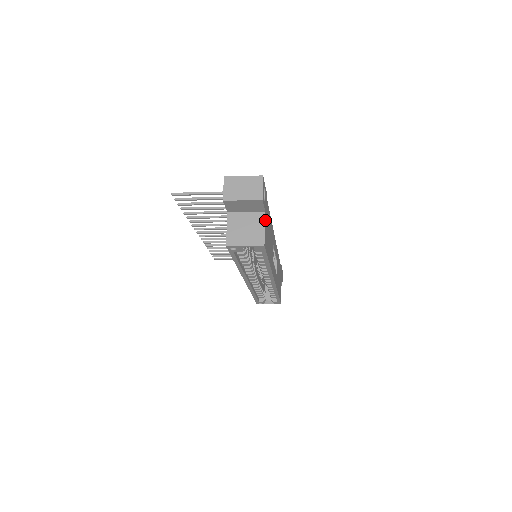
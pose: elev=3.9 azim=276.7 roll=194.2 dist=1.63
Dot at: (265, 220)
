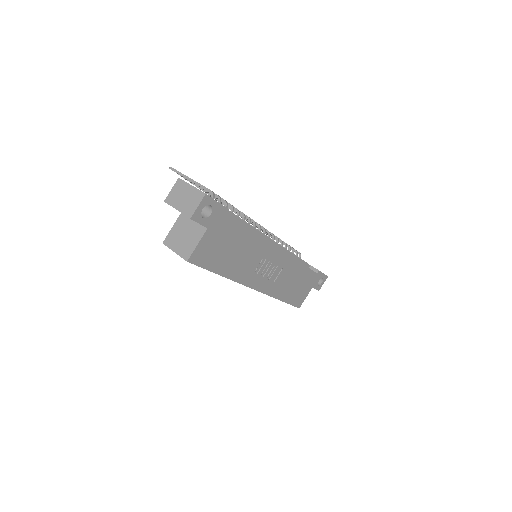
Dot at: (205, 236)
